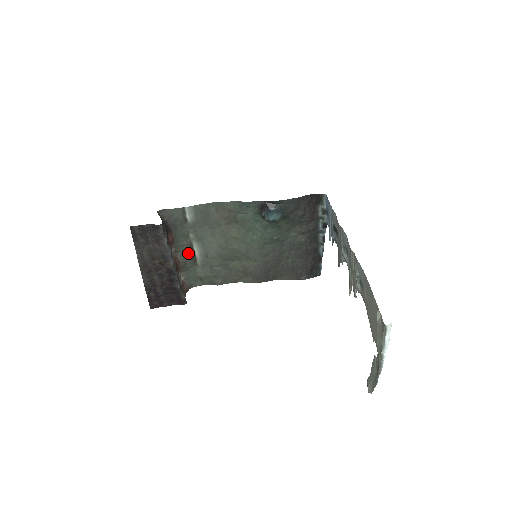
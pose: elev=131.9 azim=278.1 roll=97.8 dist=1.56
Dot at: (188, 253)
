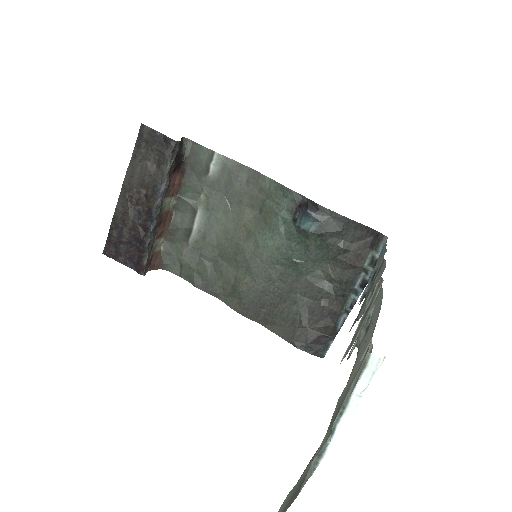
Dot at: (187, 219)
